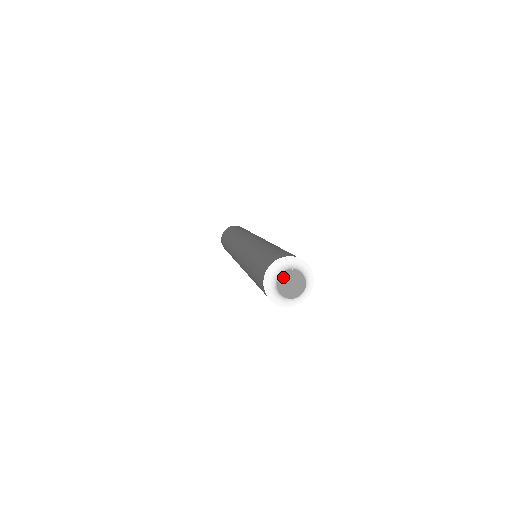
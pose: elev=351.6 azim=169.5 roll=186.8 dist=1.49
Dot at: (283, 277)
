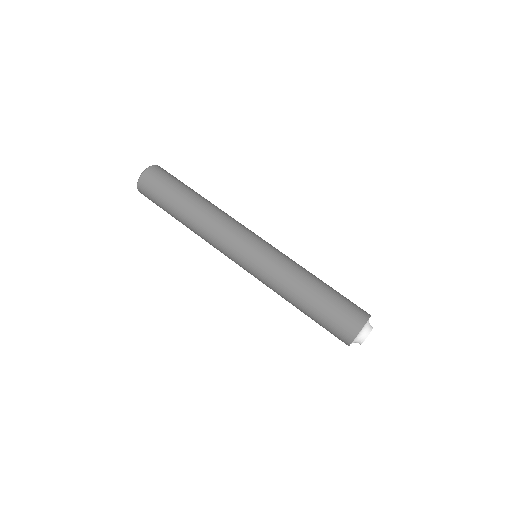
Dot at: occluded
